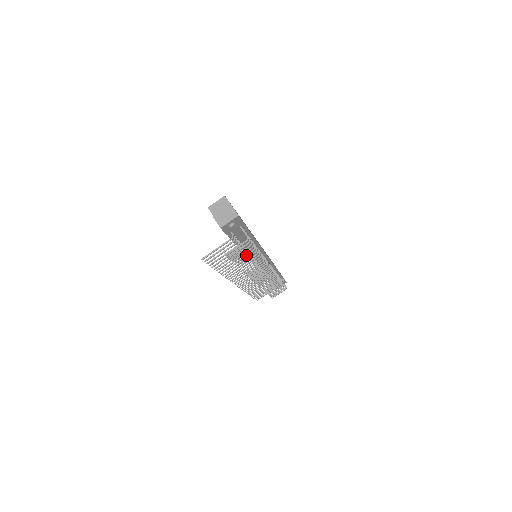
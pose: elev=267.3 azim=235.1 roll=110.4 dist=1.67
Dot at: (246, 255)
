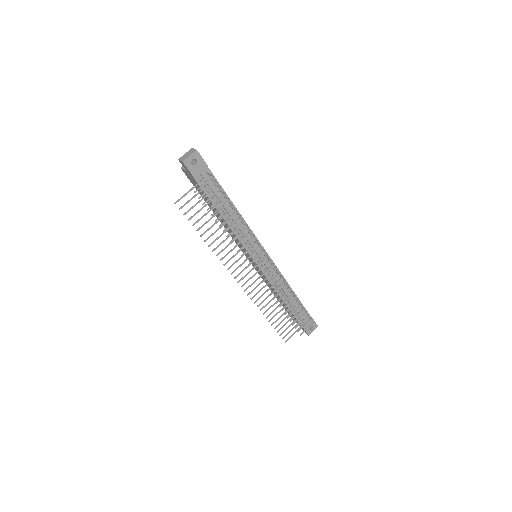
Dot at: (221, 206)
